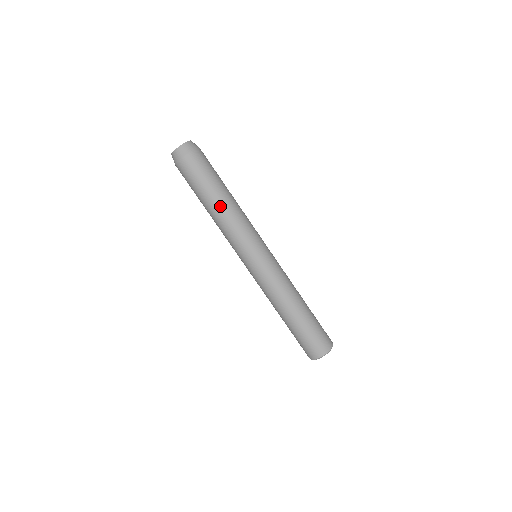
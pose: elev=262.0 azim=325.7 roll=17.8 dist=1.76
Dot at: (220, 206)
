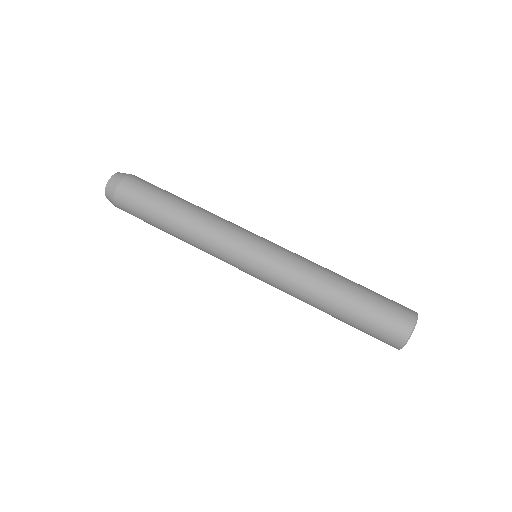
Dot at: (182, 216)
